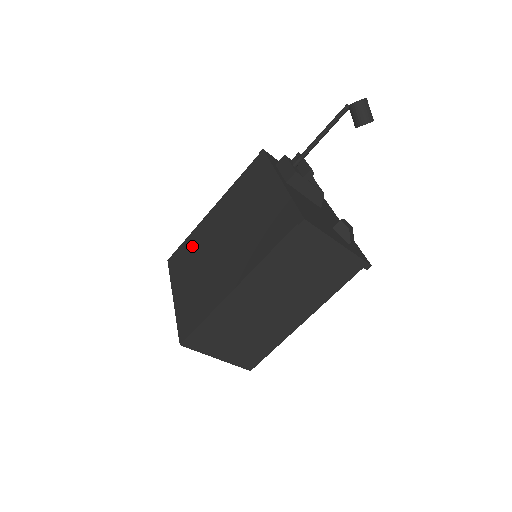
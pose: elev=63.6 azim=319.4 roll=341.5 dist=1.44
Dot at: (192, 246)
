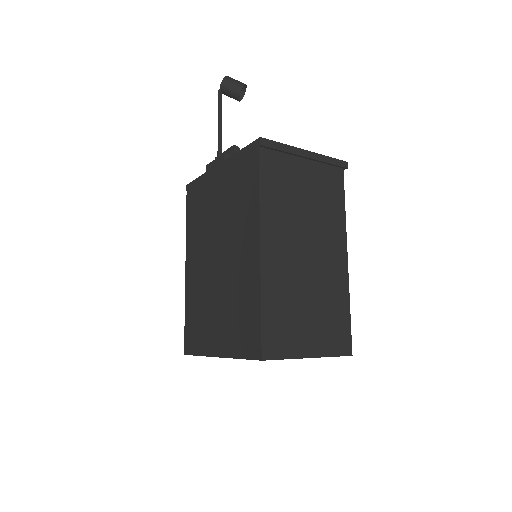
Dot at: (195, 308)
